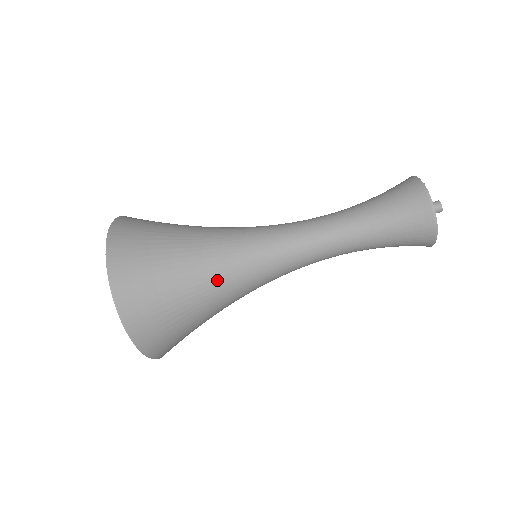
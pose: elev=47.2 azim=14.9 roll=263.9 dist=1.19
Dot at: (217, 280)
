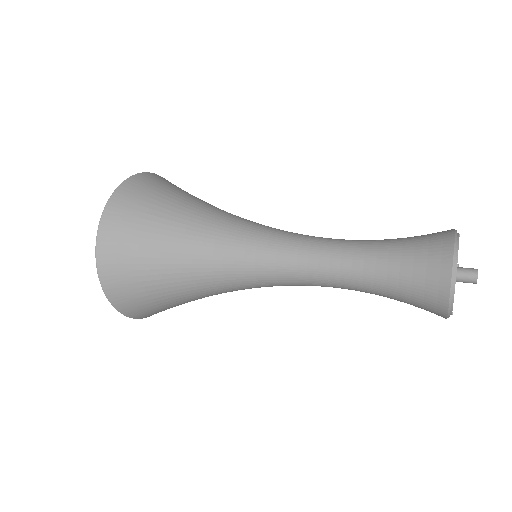
Dot at: (203, 231)
